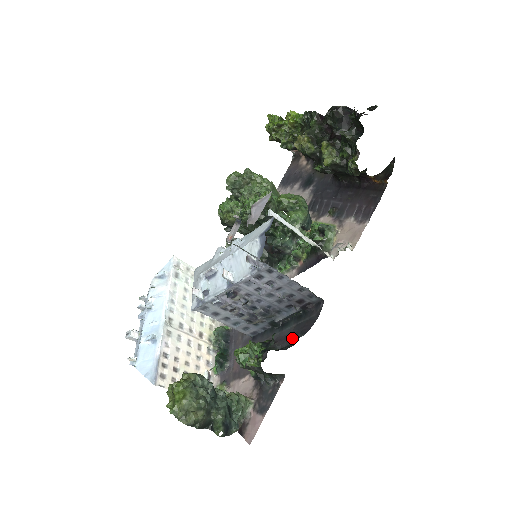
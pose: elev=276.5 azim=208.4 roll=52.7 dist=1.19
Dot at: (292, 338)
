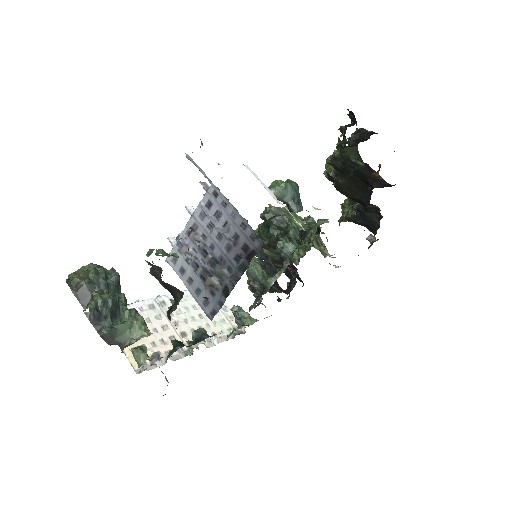
Dot at: occluded
